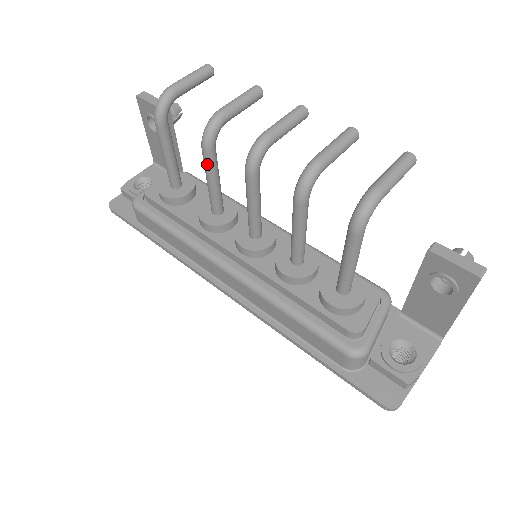
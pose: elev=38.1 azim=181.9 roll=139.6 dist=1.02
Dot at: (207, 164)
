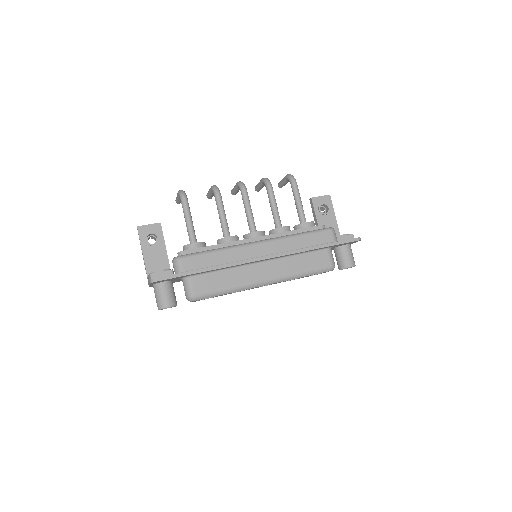
Dot at: (221, 202)
